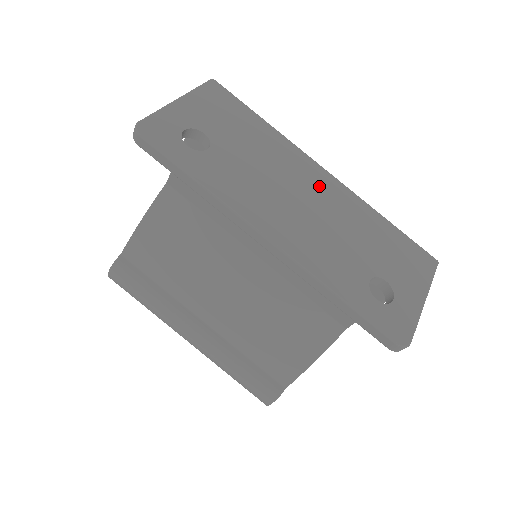
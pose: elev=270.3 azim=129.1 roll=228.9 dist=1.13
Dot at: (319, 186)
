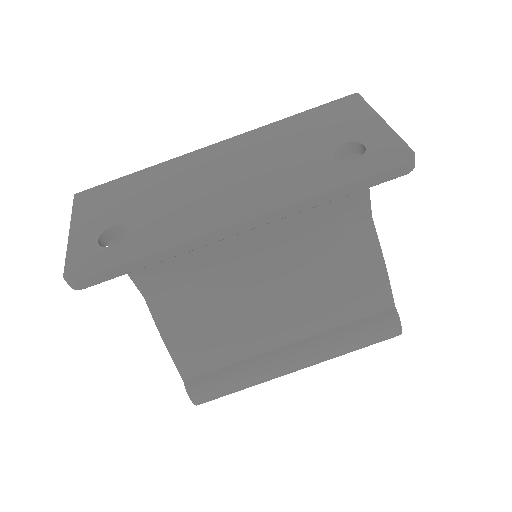
Dot at: (224, 156)
